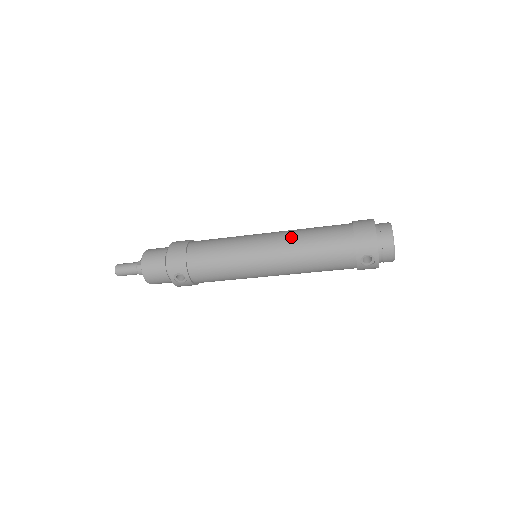
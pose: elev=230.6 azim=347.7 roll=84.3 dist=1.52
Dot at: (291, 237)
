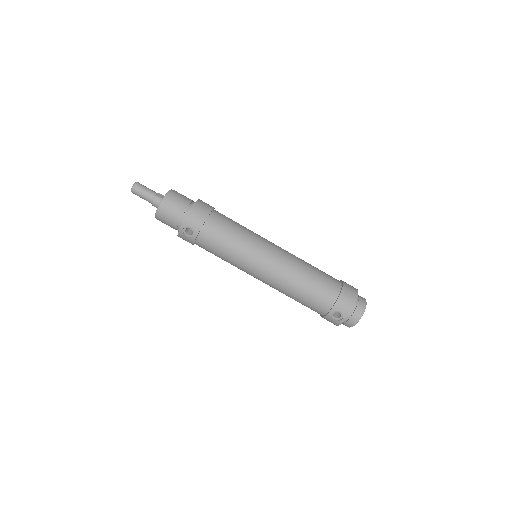
Dot at: (296, 262)
